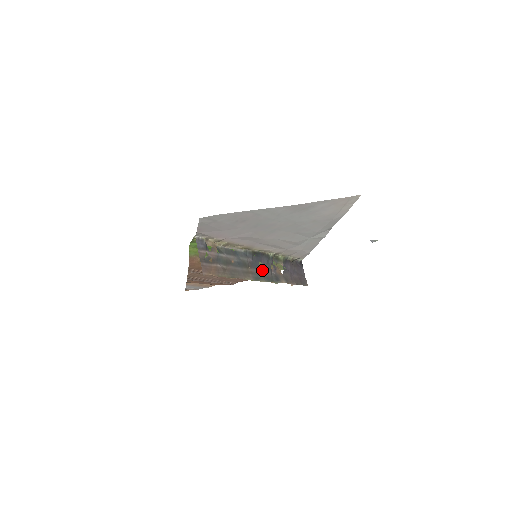
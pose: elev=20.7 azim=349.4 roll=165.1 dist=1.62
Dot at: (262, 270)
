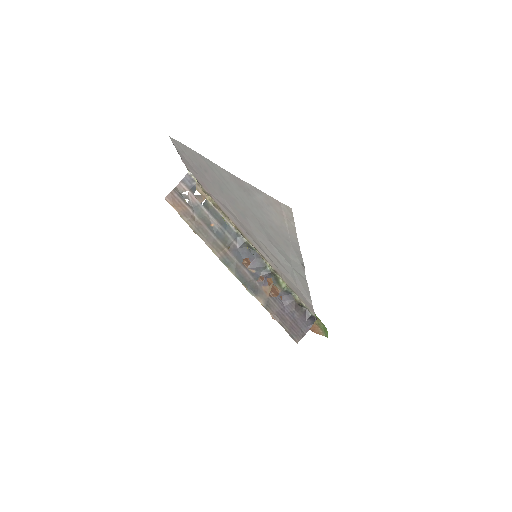
Dot at: (243, 266)
